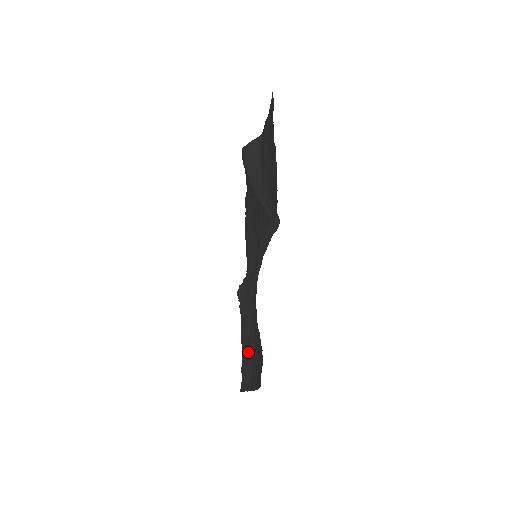
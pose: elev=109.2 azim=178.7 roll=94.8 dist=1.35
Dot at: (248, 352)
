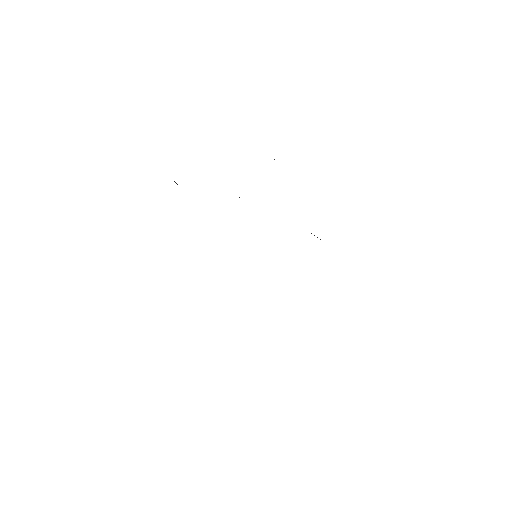
Dot at: occluded
